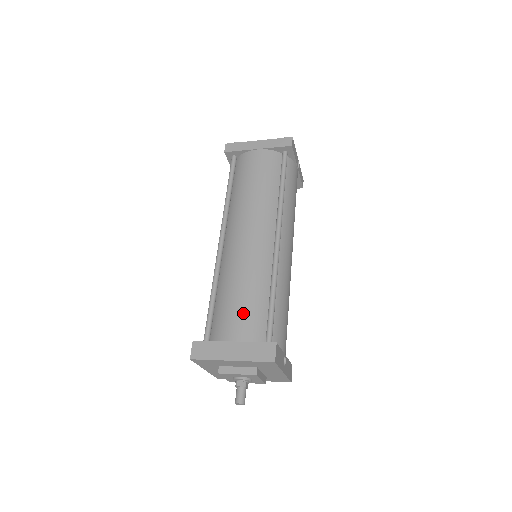
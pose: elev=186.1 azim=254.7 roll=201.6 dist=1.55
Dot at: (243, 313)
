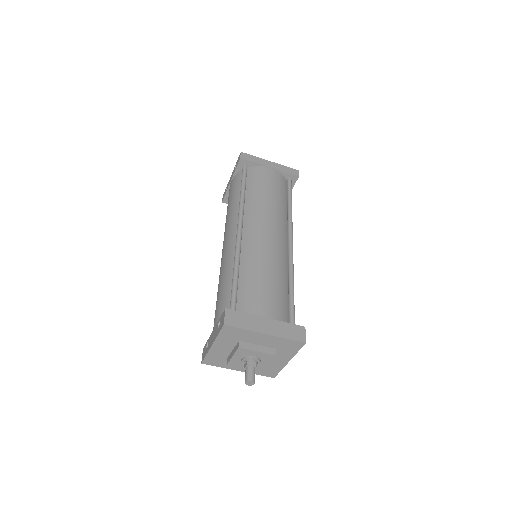
Dot at: (272, 295)
